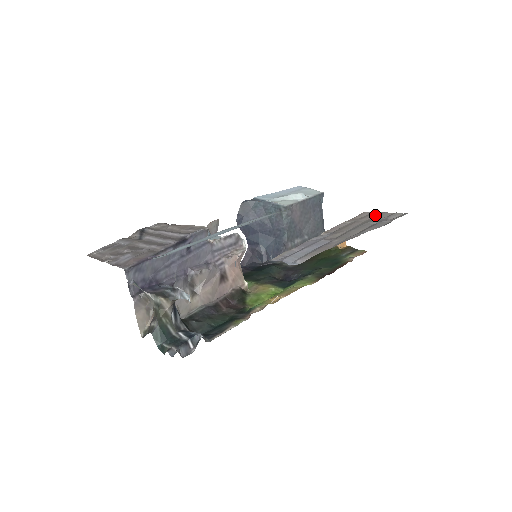
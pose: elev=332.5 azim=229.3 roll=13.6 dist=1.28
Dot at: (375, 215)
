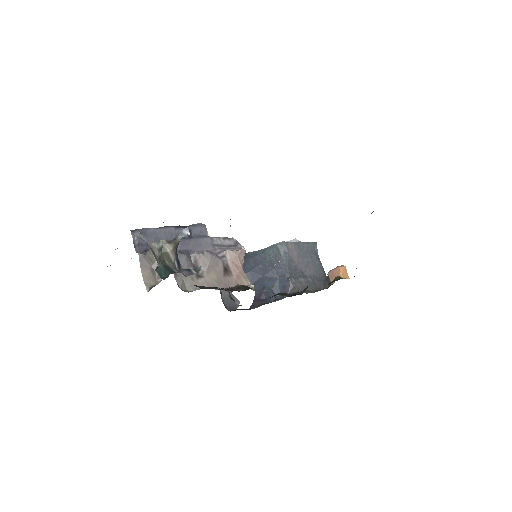
Dot at: occluded
